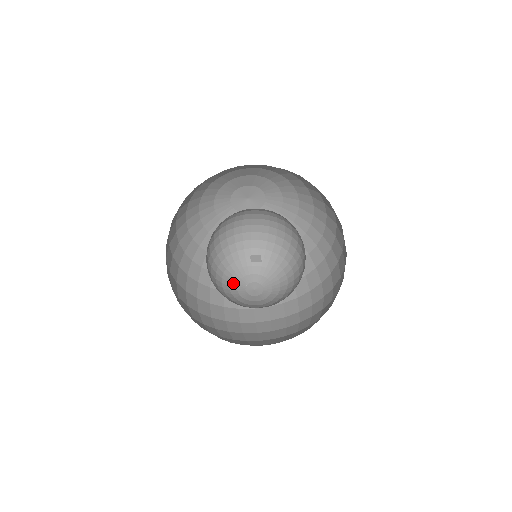
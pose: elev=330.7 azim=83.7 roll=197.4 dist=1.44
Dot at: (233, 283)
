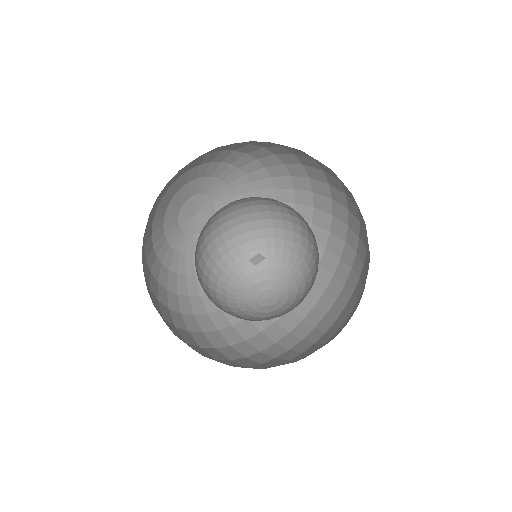
Dot at: (243, 306)
